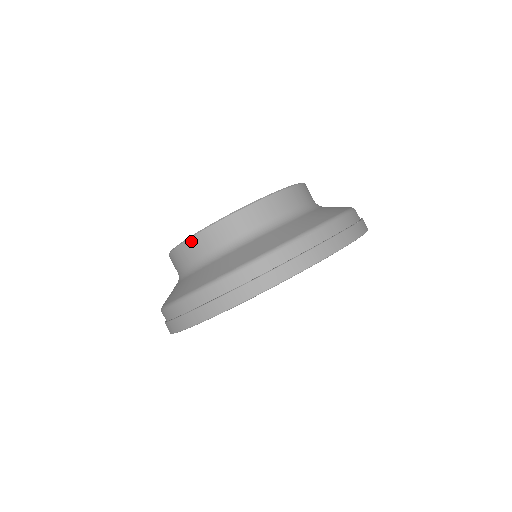
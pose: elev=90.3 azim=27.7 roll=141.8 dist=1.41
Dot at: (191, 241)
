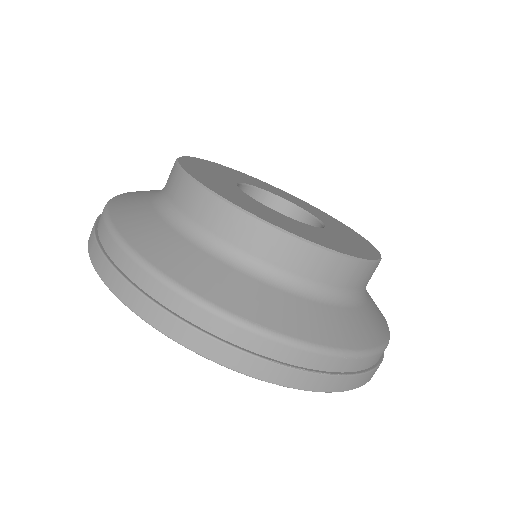
Dot at: (240, 216)
